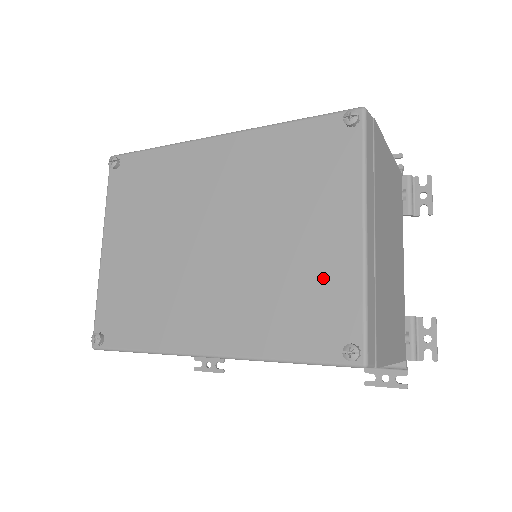
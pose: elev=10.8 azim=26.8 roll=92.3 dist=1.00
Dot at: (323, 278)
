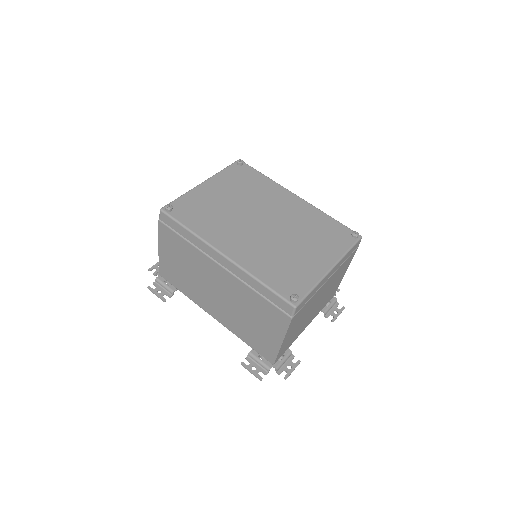
Dot at: (302, 269)
